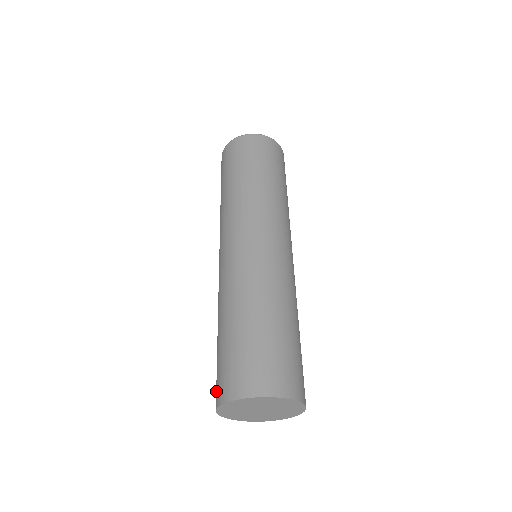
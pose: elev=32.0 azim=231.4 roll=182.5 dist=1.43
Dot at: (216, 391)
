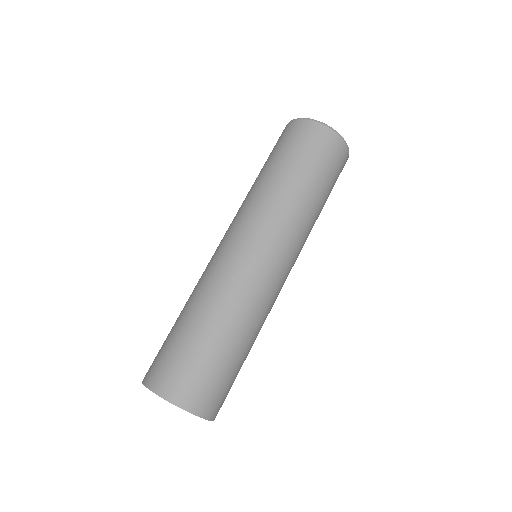
Dot at: (164, 377)
